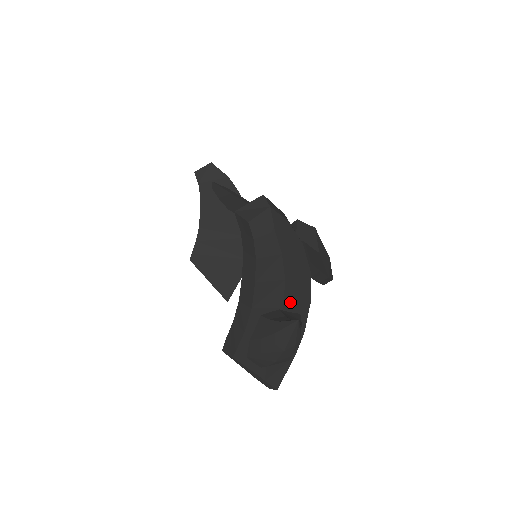
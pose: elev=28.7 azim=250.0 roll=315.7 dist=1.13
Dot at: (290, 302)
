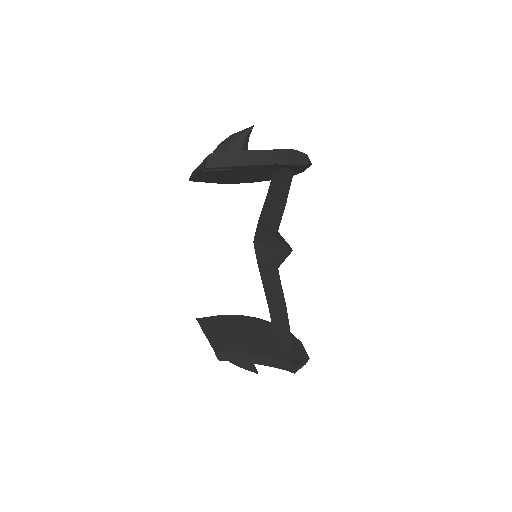
Dot at: occluded
